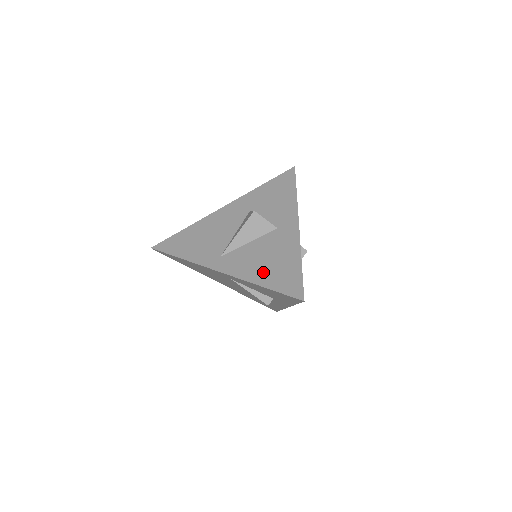
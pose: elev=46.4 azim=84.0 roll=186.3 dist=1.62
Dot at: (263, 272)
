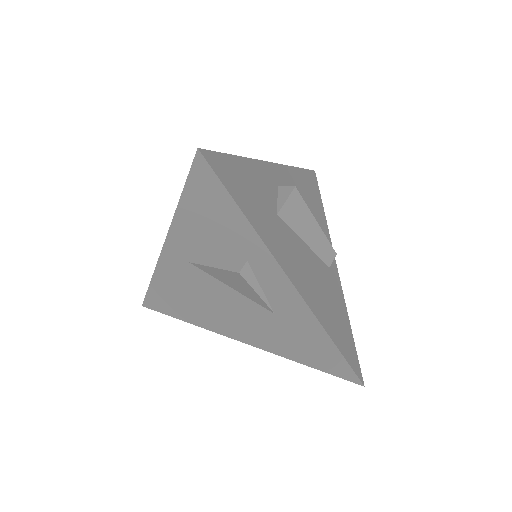
Dot at: occluded
